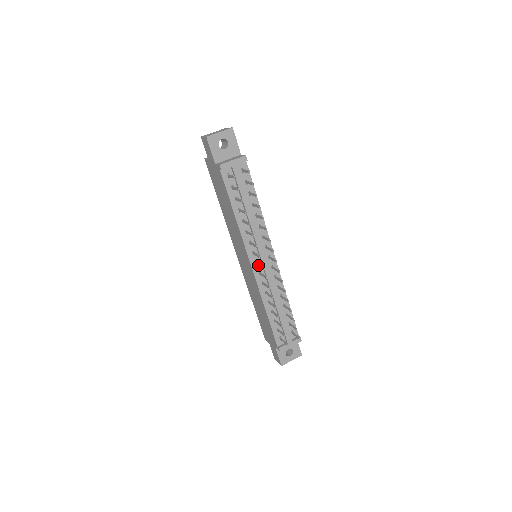
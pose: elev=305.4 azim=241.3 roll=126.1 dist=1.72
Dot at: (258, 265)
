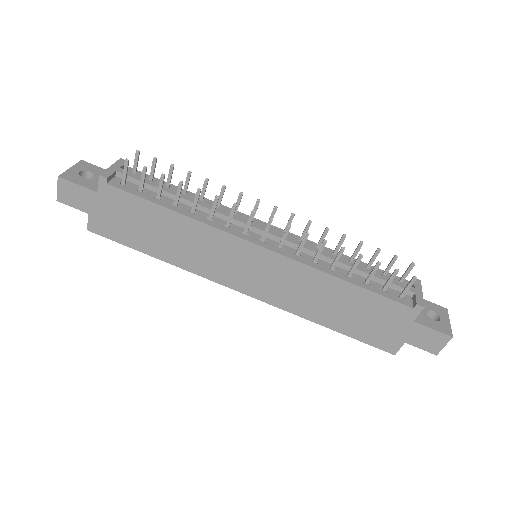
Dot at: (265, 234)
